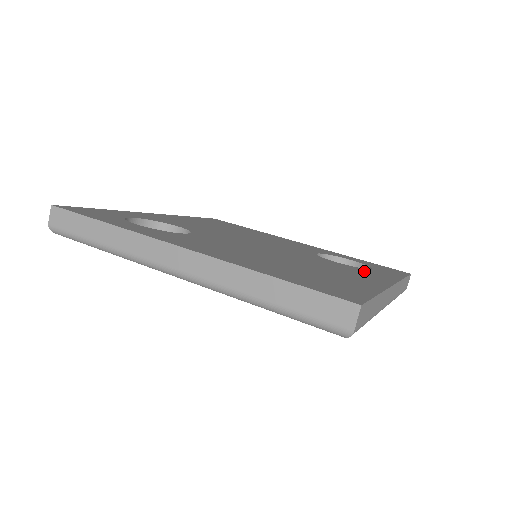
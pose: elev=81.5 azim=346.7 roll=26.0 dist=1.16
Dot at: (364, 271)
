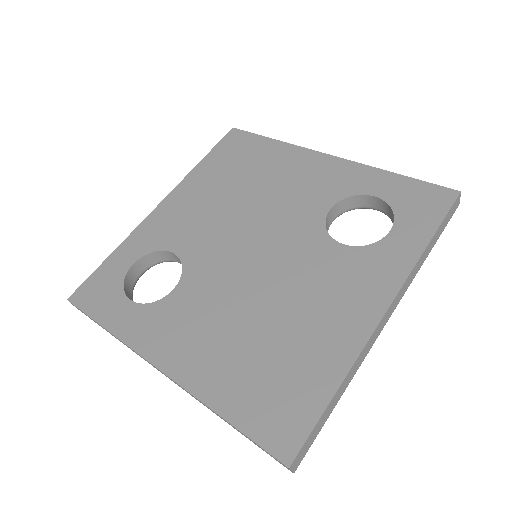
Dot at: (368, 264)
